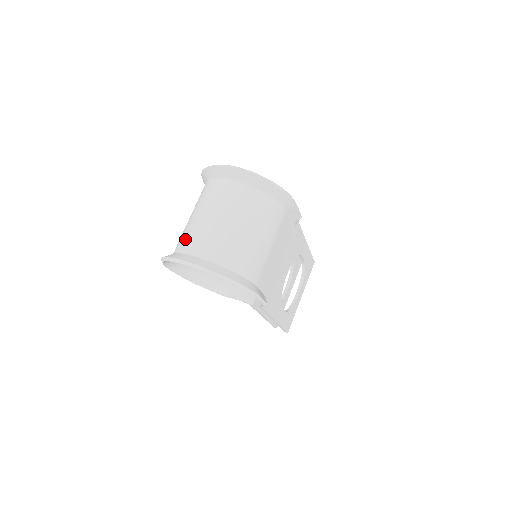
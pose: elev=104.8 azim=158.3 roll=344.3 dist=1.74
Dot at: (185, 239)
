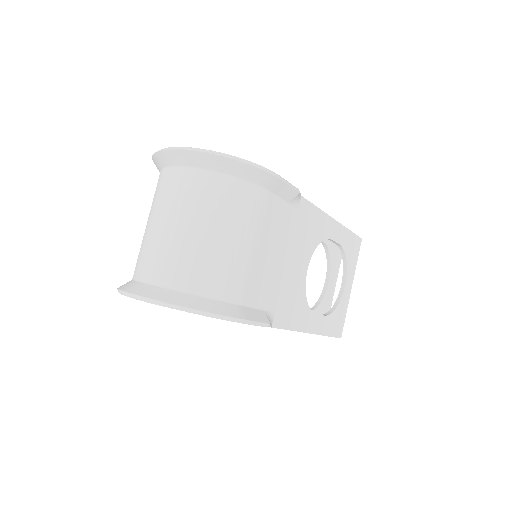
Dot at: (137, 260)
